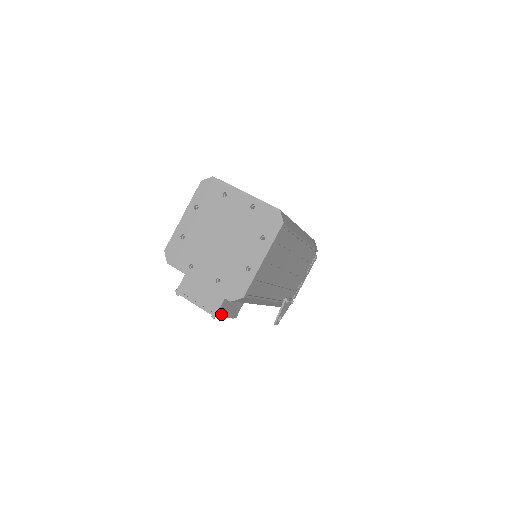
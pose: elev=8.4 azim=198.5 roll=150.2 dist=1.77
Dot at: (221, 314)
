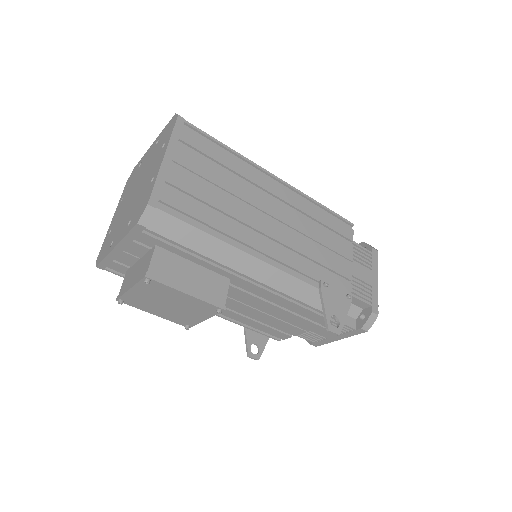
Dot at: (165, 281)
